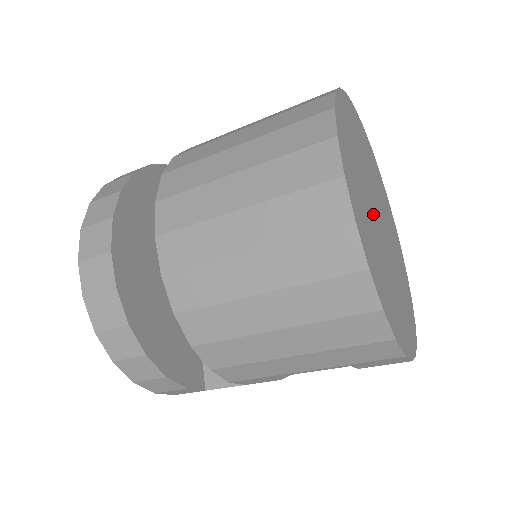
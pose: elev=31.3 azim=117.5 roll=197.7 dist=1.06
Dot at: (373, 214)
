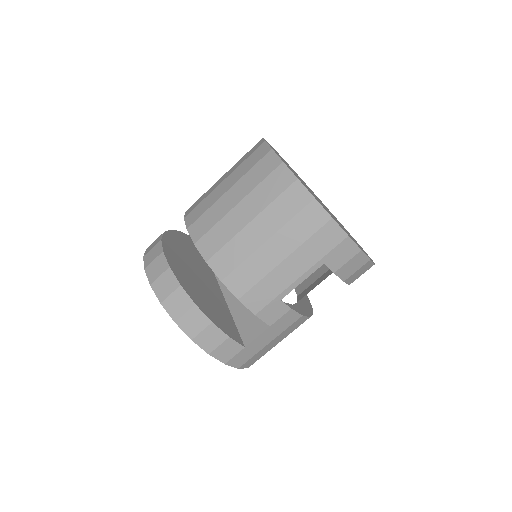
Dot at: occluded
